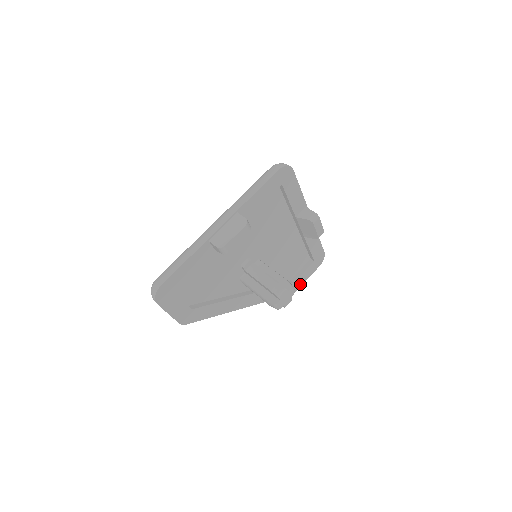
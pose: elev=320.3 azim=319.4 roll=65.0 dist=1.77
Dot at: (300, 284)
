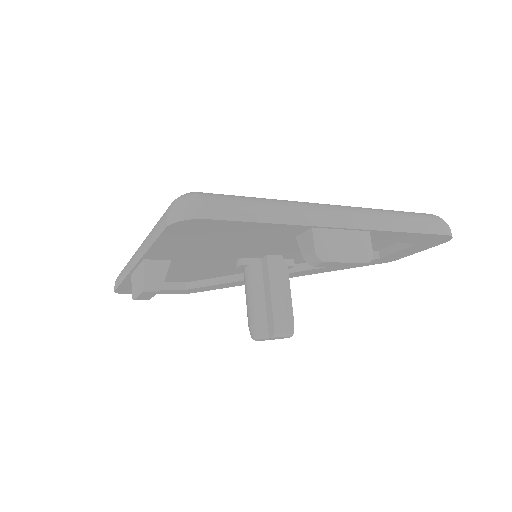
Dot at: (401, 256)
